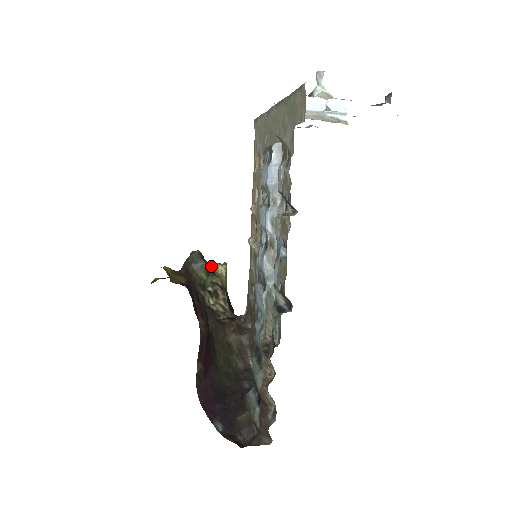
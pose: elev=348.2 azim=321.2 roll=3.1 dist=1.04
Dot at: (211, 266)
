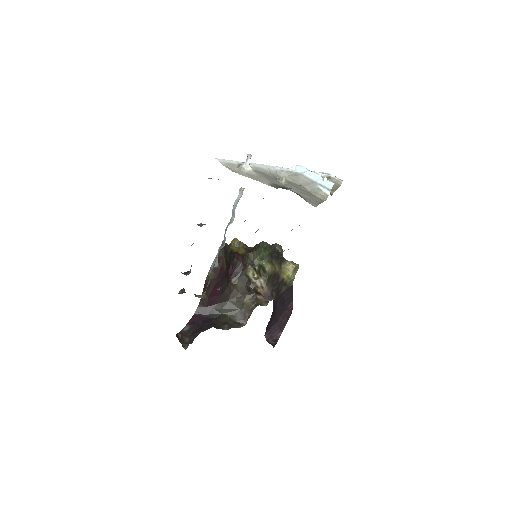
Dot at: (286, 260)
